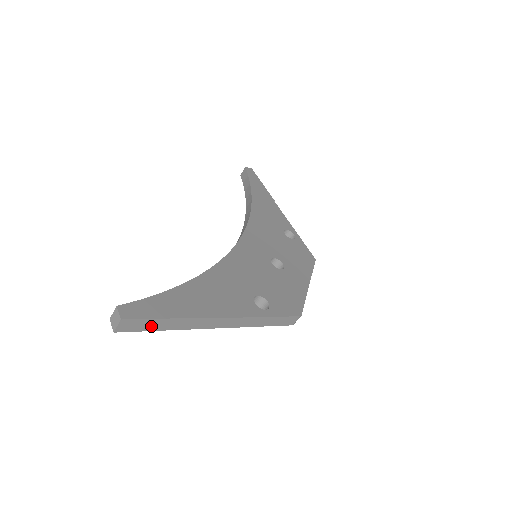
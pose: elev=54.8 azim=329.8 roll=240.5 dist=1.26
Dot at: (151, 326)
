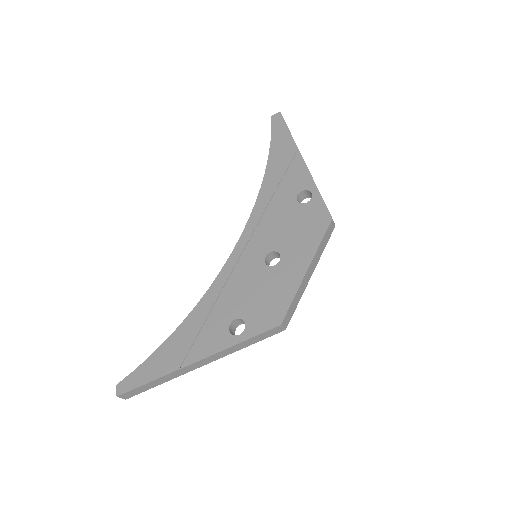
Dot at: (144, 388)
